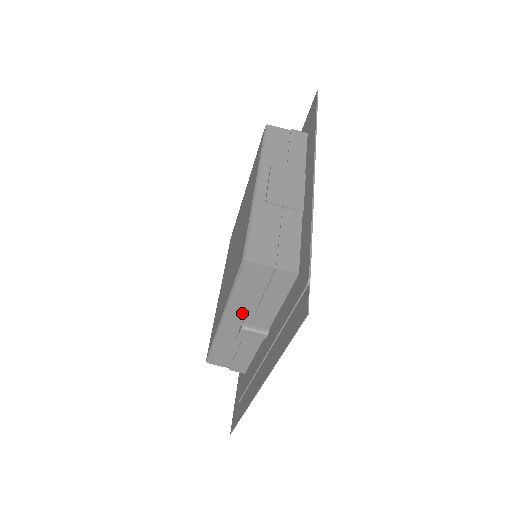
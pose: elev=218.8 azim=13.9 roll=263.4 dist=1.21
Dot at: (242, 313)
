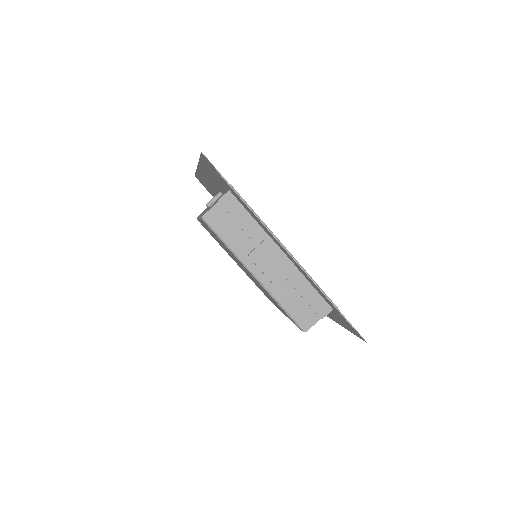
Dot at: occluded
